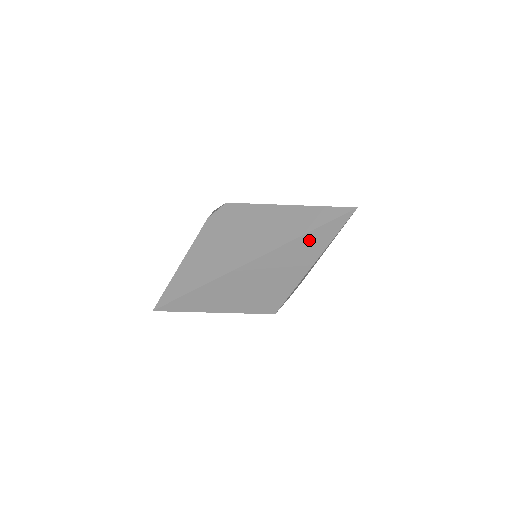
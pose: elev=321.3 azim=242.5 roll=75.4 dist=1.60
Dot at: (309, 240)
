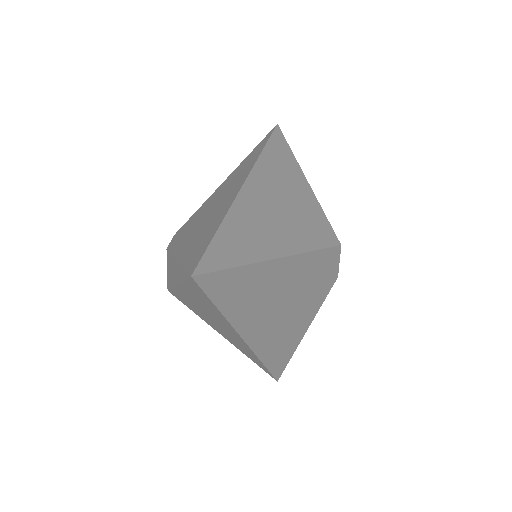
Dot at: (275, 150)
